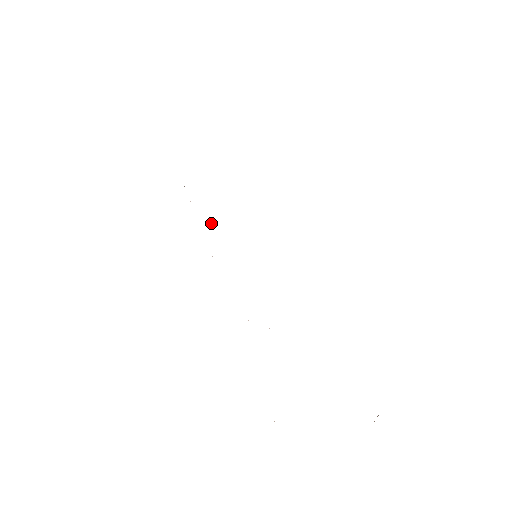
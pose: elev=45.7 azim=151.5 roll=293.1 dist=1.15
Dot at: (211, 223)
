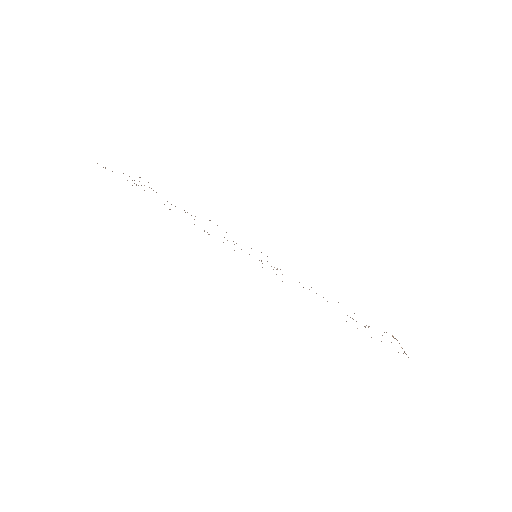
Dot at: occluded
